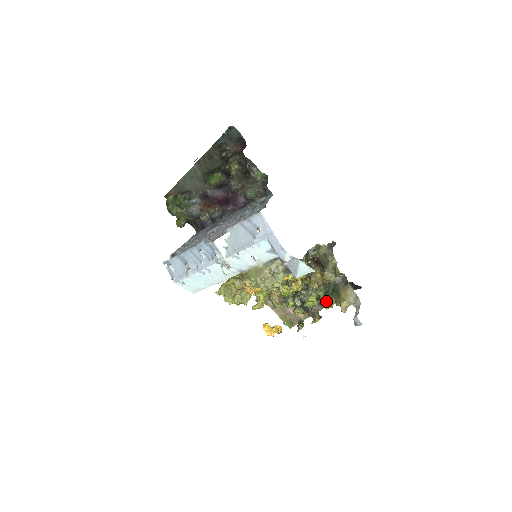
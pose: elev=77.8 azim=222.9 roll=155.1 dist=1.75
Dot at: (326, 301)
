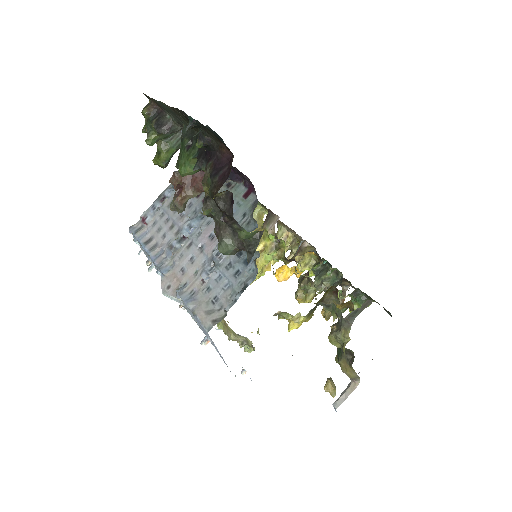
Dot at: occluded
